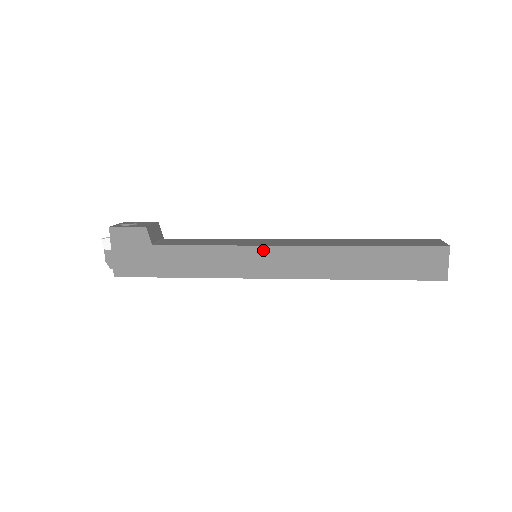
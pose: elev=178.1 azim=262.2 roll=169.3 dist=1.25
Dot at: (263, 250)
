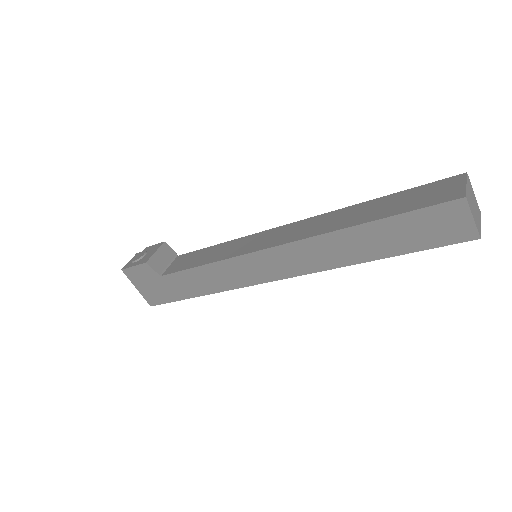
Dot at: (252, 257)
